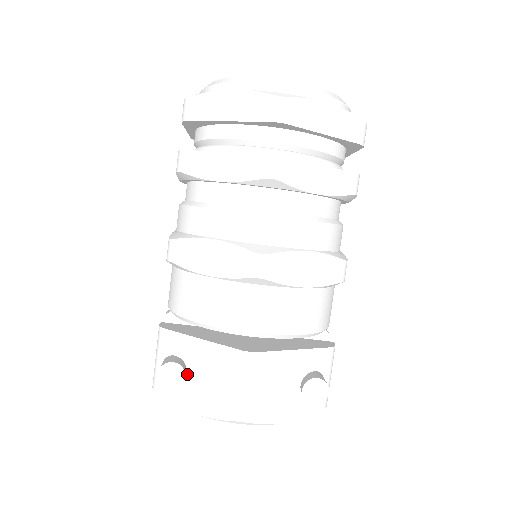
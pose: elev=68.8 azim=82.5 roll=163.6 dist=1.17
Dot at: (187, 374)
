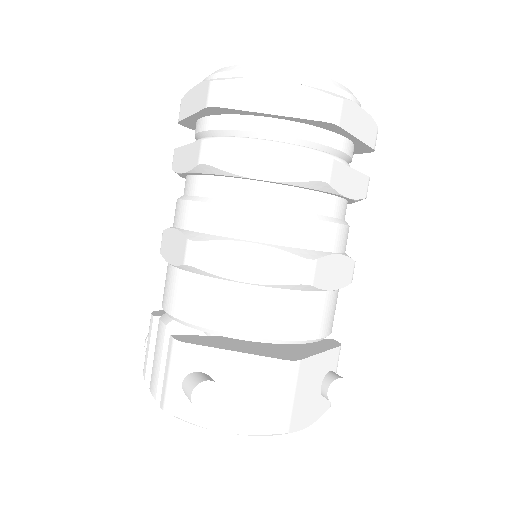
Dot at: occluded
